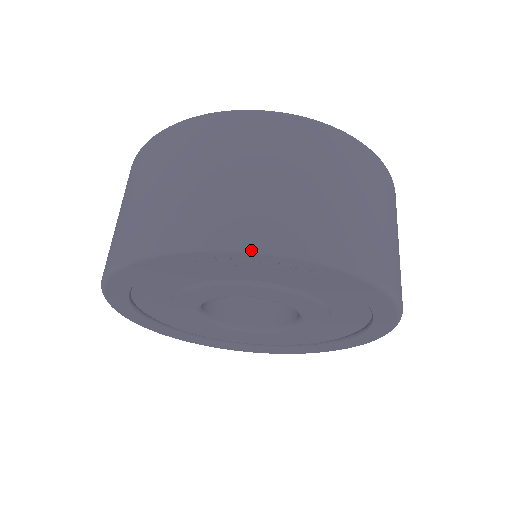
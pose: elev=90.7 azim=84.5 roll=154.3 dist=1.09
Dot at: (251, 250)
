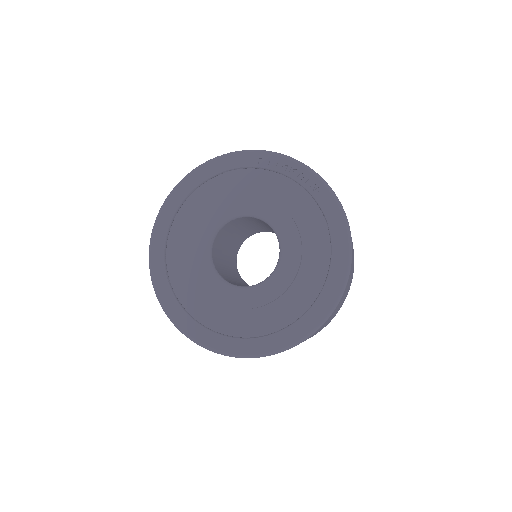
Dot at: (292, 158)
